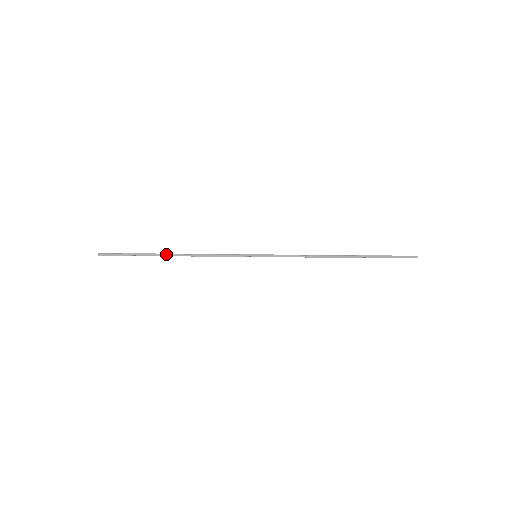
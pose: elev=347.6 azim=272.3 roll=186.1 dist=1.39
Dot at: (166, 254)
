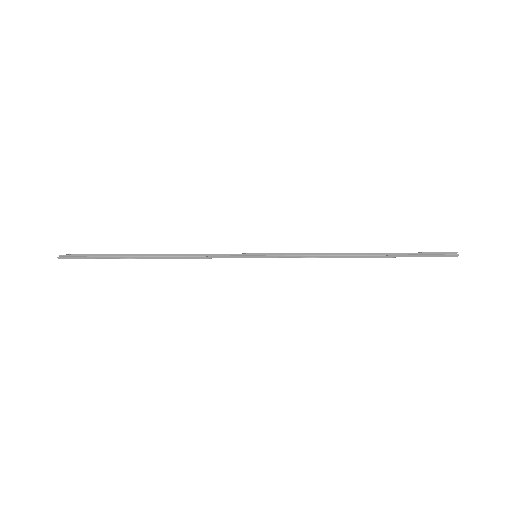
Dot at: (143, 256)
